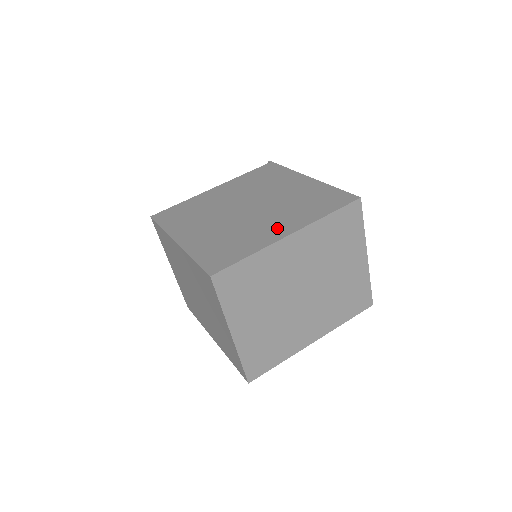
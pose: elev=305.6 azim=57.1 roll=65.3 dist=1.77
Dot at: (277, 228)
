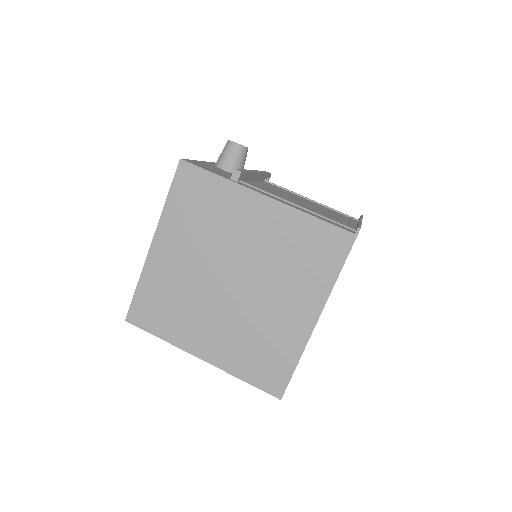
Dot at: (205, 341)
